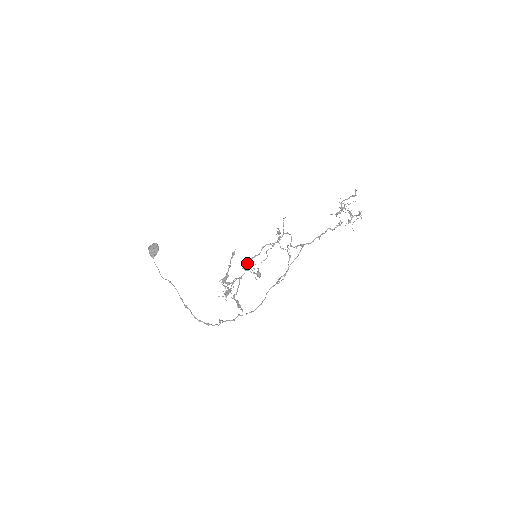
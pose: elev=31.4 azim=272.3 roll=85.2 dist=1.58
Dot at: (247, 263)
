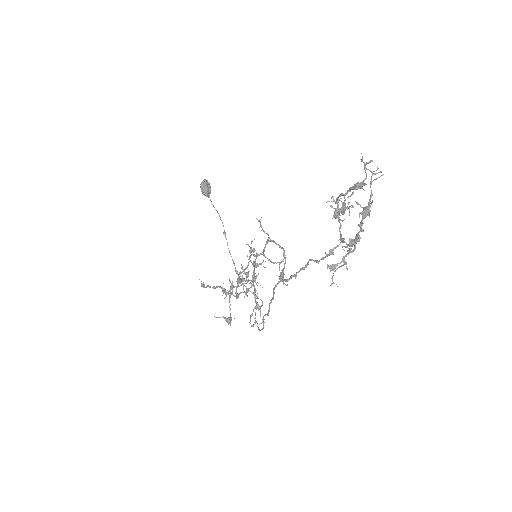
Dot at: (231, 285)
